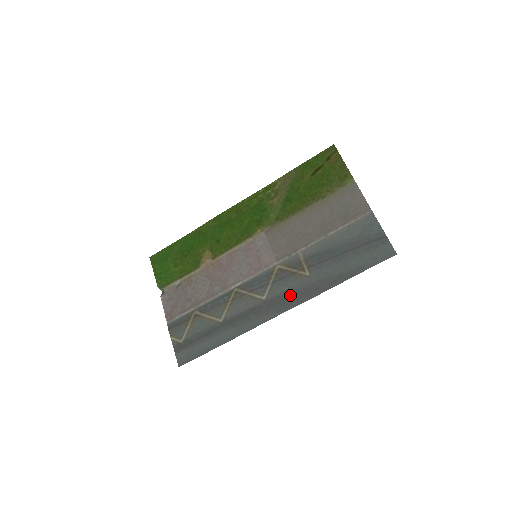
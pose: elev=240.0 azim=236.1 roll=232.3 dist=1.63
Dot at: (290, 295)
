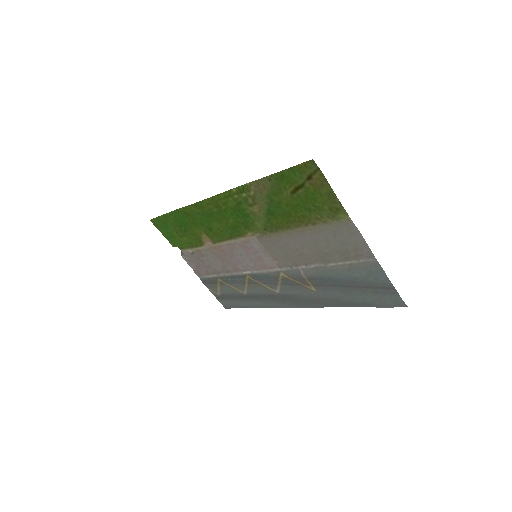
Dot at: (301, 299)
